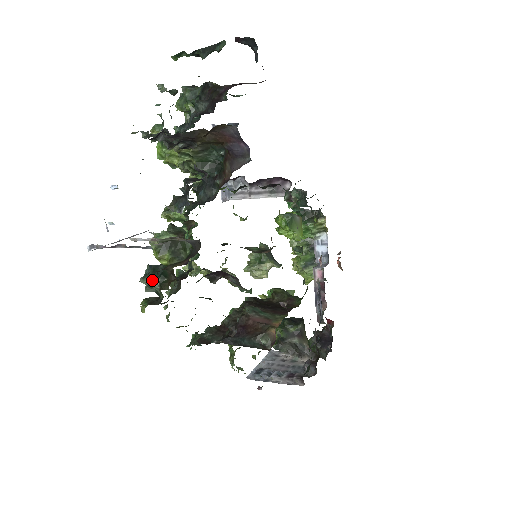
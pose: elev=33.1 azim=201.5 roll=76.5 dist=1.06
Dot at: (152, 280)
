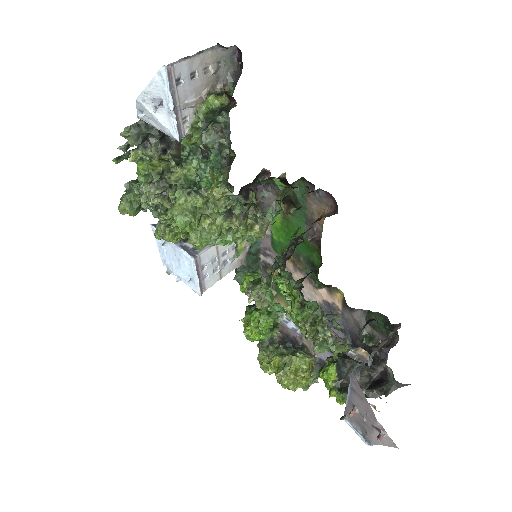
Dot at: (216, 116)
